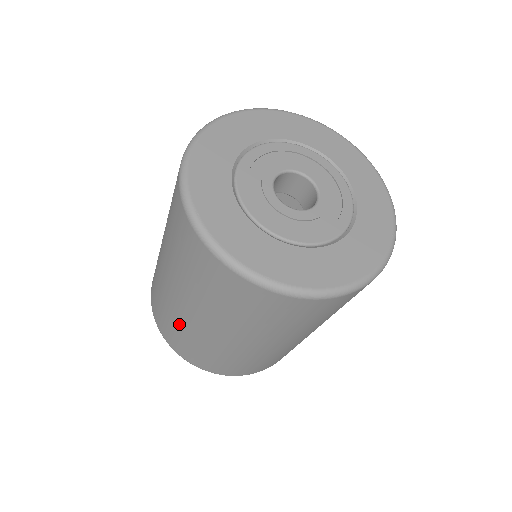
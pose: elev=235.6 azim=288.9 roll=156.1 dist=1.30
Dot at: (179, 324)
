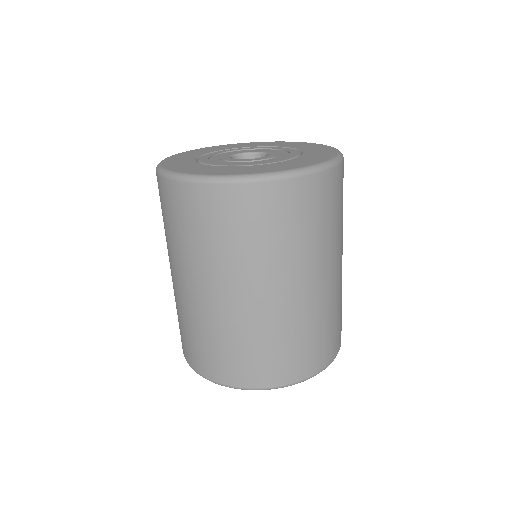
Dot at: (201, 324)
